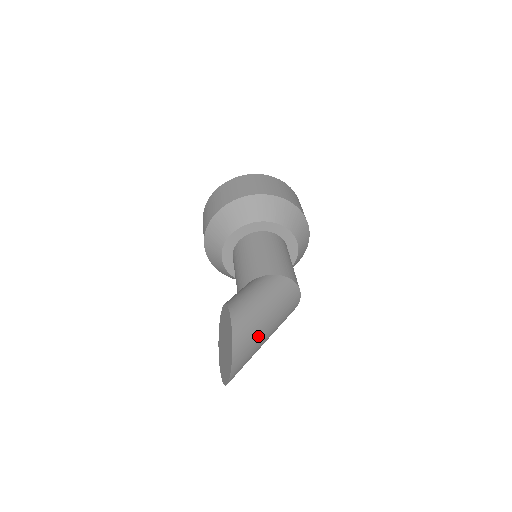
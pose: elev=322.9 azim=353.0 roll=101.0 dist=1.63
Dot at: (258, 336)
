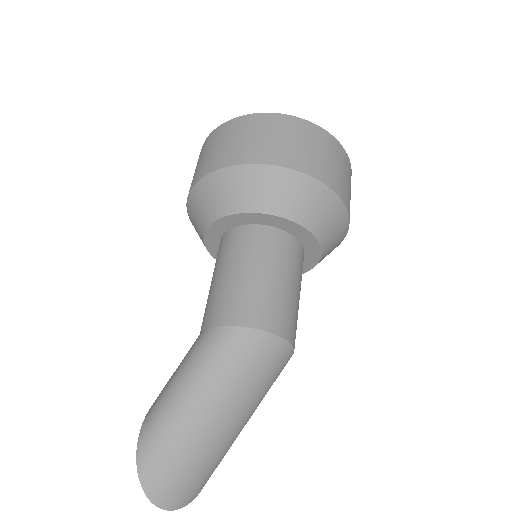
Dot at: (189, 444)
